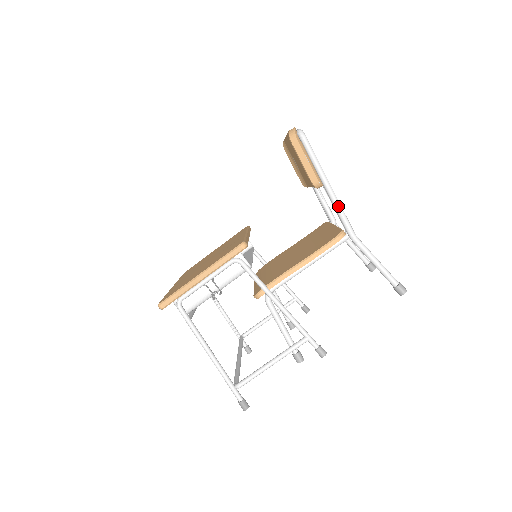
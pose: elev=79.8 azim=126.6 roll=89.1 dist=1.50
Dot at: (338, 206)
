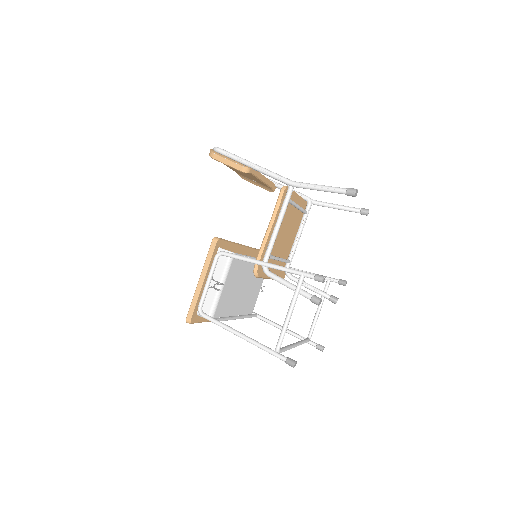
Dot at: (267, 172)
